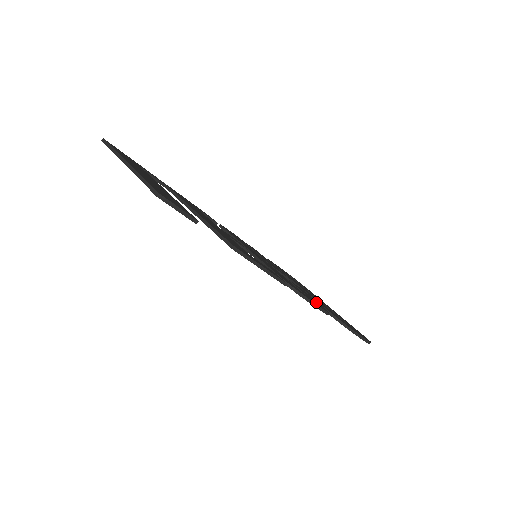
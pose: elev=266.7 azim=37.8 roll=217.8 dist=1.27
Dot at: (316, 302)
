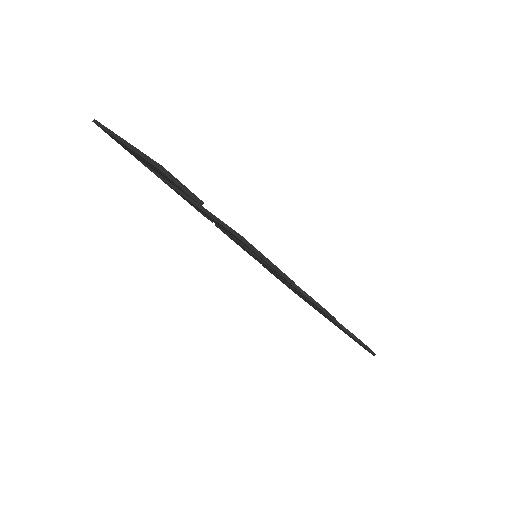
Dot at: occluded
